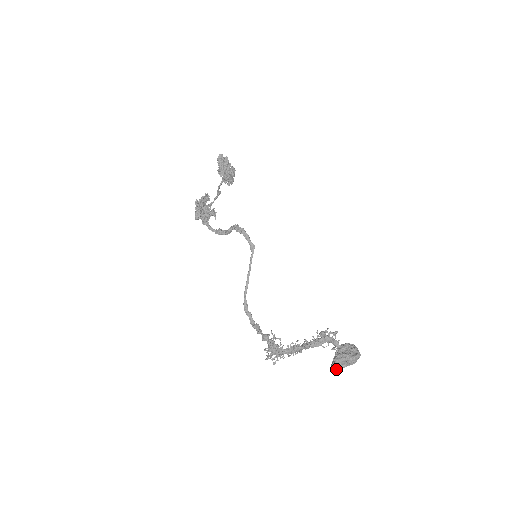
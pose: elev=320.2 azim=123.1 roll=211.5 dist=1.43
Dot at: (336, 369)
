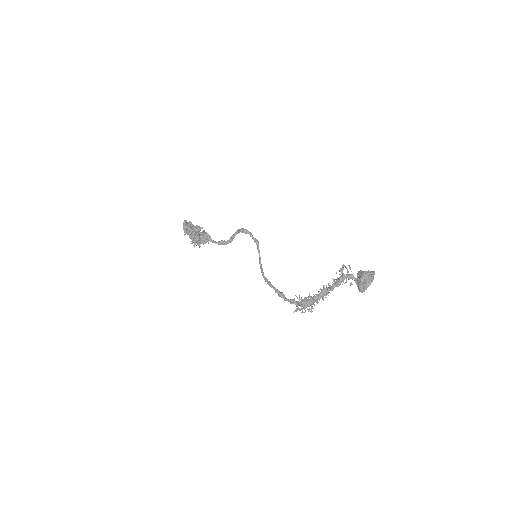
Dot at: (363, 289)
